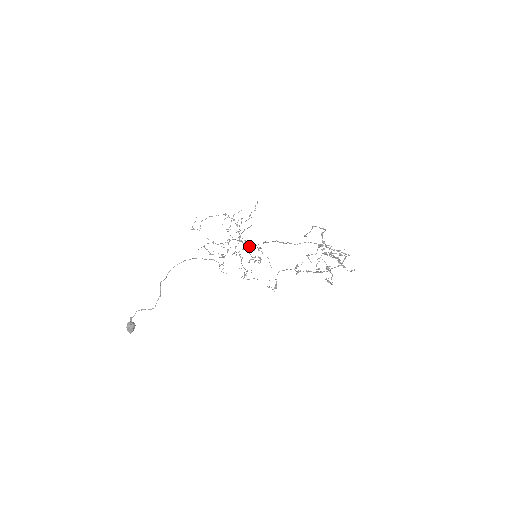
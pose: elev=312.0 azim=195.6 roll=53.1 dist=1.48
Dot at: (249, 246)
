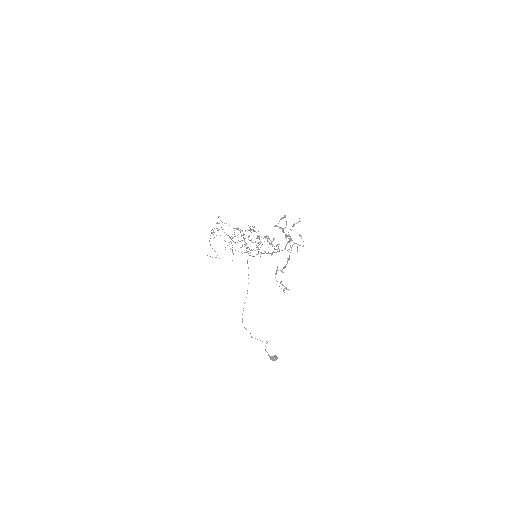
Dot at: occluded
